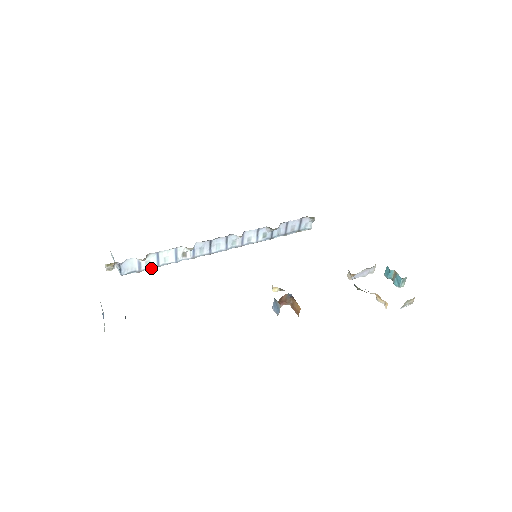
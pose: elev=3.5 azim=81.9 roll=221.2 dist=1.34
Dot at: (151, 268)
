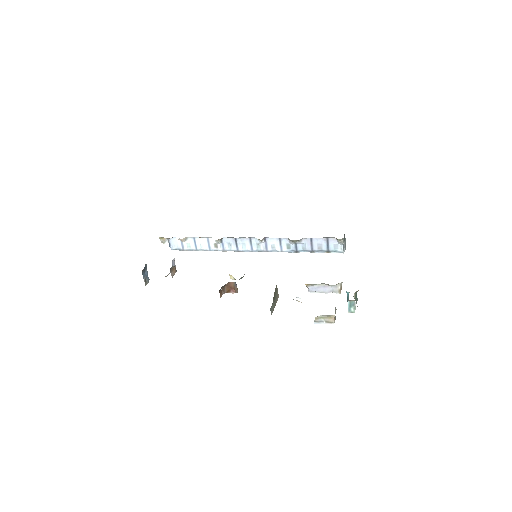
Dot at: (192, 250)
